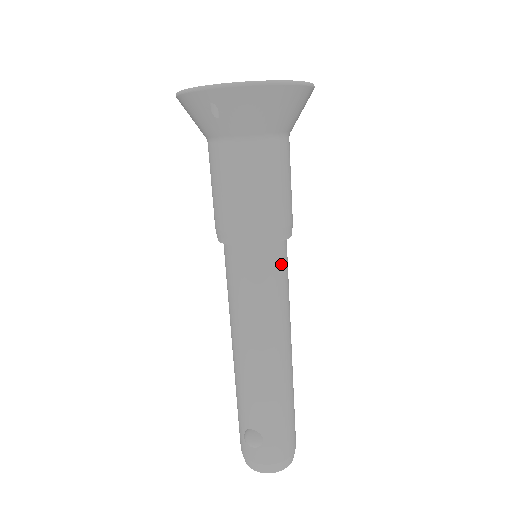
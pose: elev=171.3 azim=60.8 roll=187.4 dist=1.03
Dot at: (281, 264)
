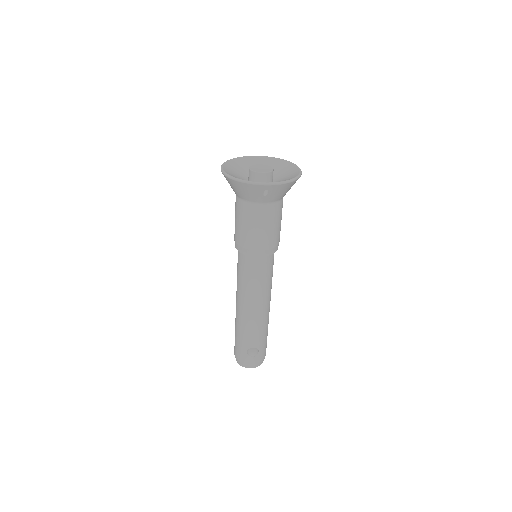
Dot at: occluded
